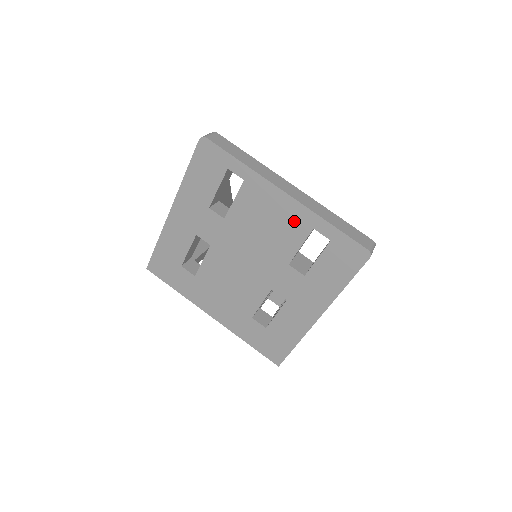
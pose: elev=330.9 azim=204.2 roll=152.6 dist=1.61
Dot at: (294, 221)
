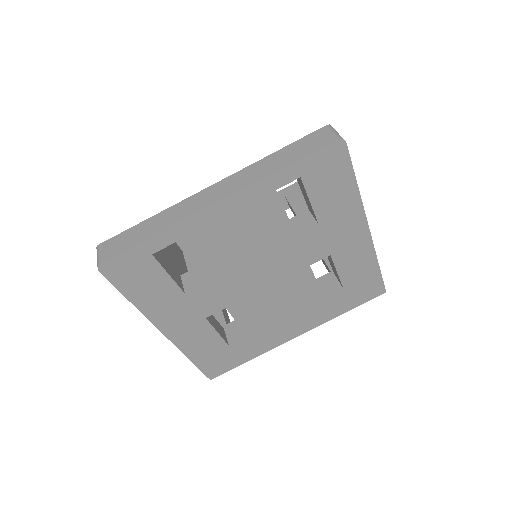
Dot at: (254, 208)
